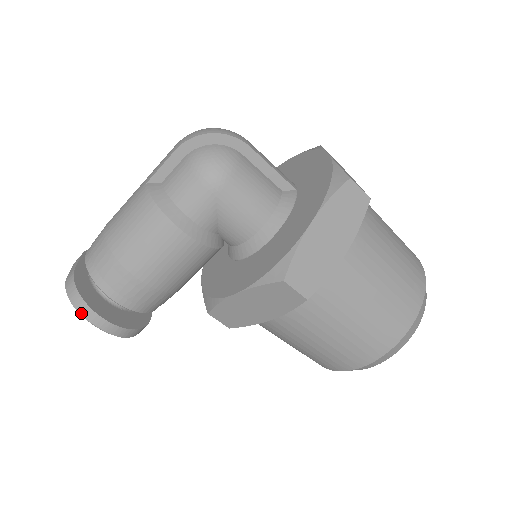
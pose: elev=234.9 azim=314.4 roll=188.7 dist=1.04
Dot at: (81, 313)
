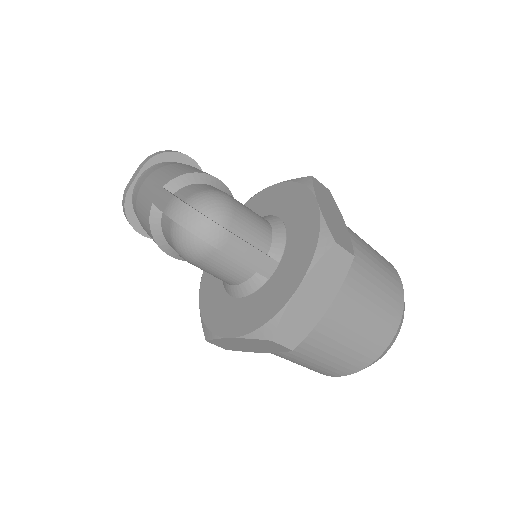
Dot at: occluded
